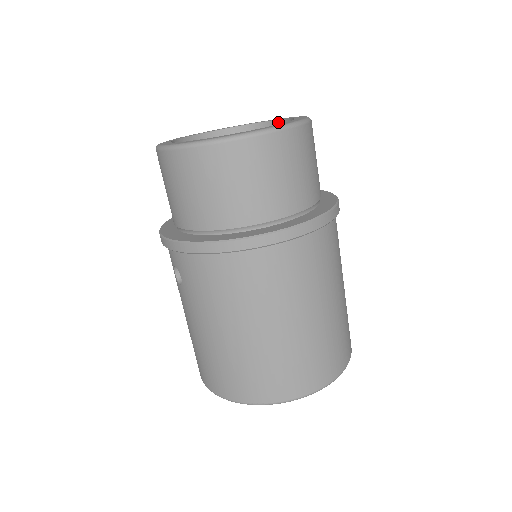
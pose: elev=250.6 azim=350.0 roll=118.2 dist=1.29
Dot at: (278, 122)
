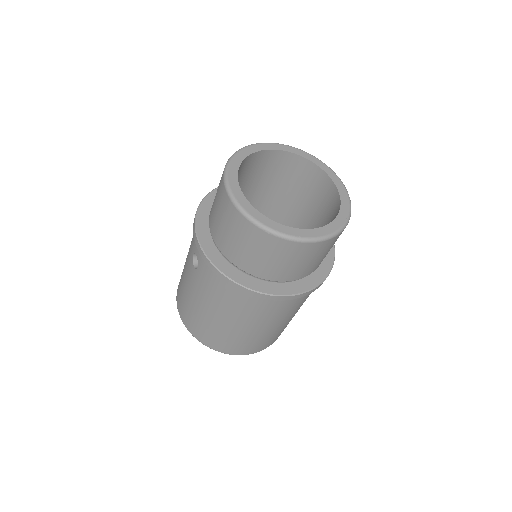
Dot at: (328, 178)
